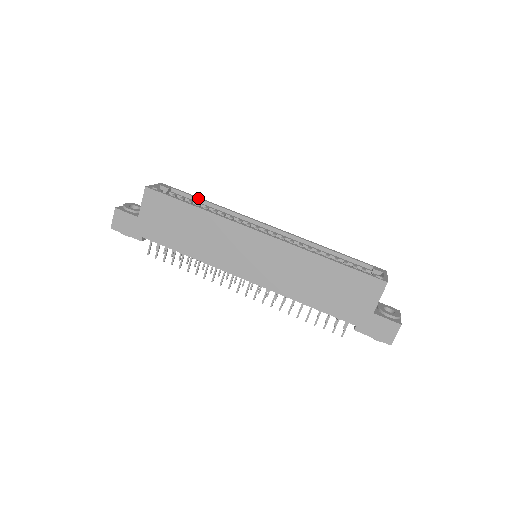
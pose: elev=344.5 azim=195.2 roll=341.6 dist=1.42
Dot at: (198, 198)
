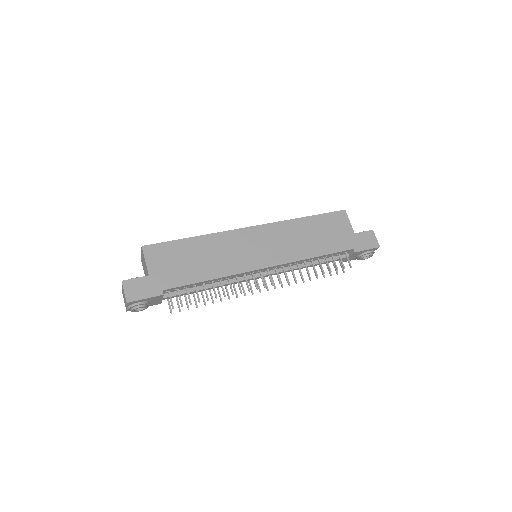
Dot at: occluded
